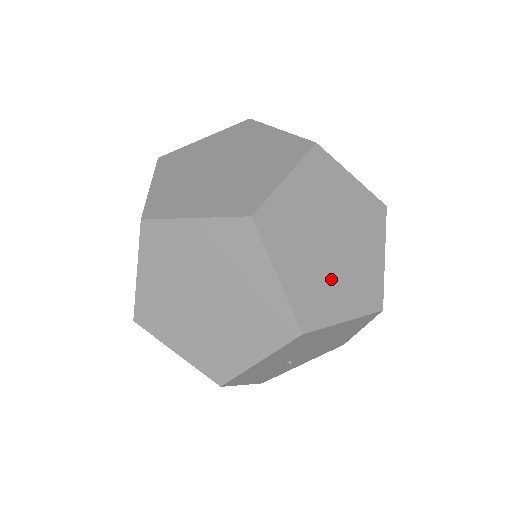
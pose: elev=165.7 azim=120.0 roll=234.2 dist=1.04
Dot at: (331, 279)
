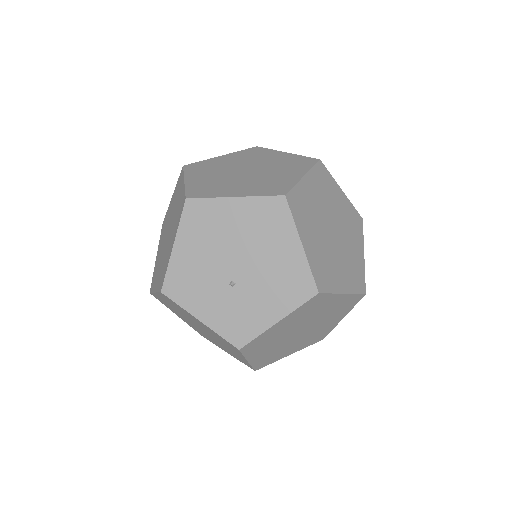
Dot at: (233, 182)
